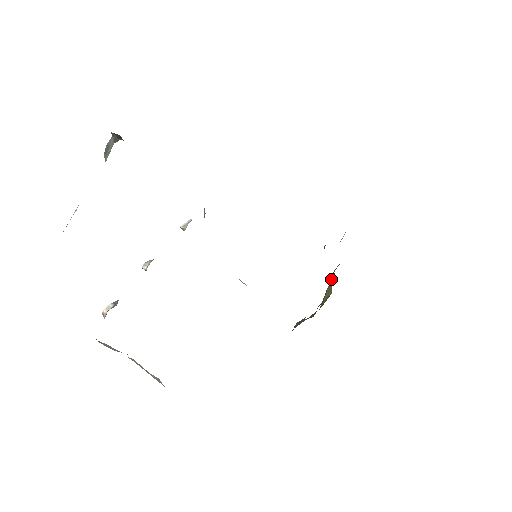
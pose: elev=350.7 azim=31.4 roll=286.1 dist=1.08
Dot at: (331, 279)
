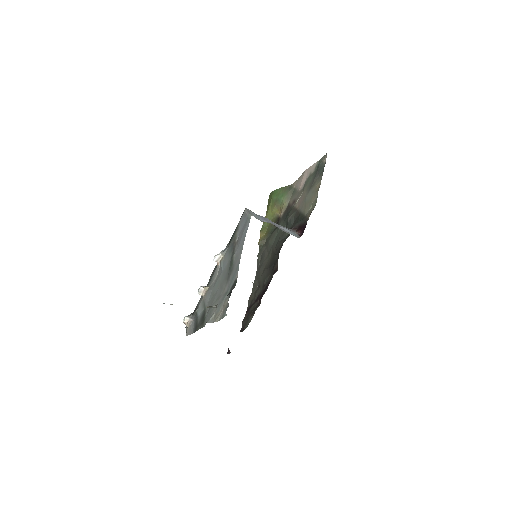
Dot at: (279, 201)
